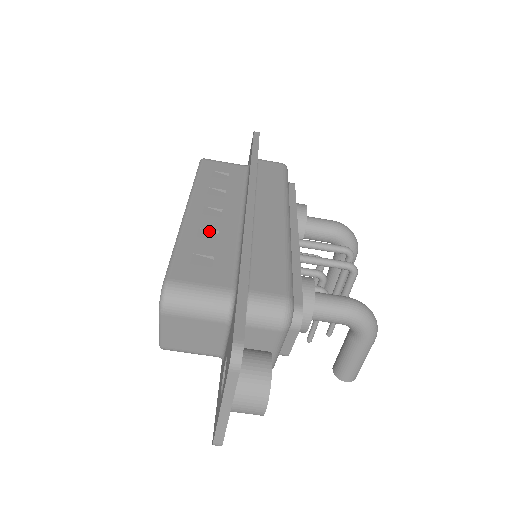
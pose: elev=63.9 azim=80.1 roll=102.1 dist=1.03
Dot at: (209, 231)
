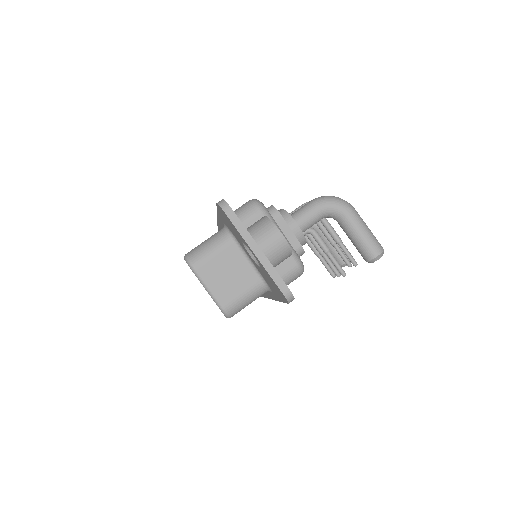
Dot at: occluded
